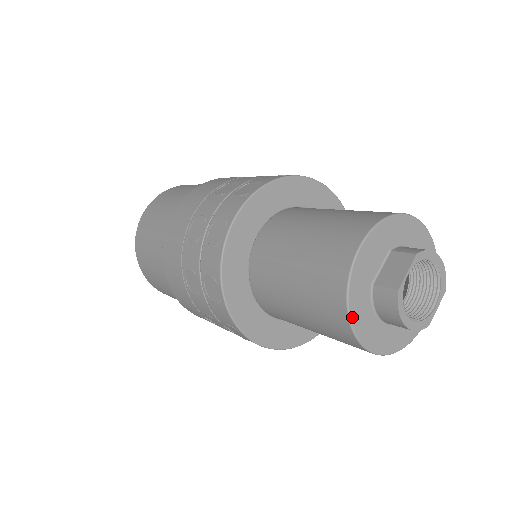
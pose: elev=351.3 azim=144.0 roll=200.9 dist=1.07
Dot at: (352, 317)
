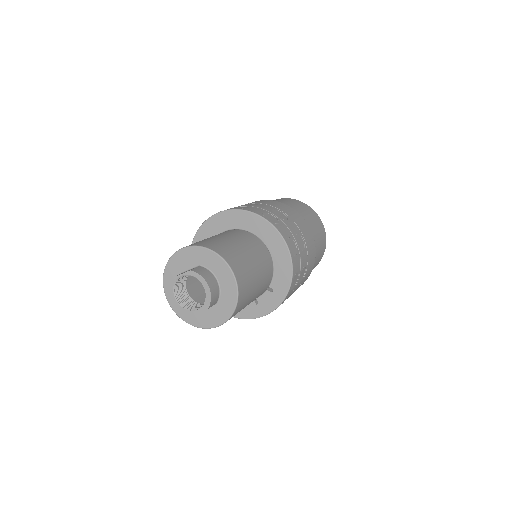
Dot at: (164, 279)
